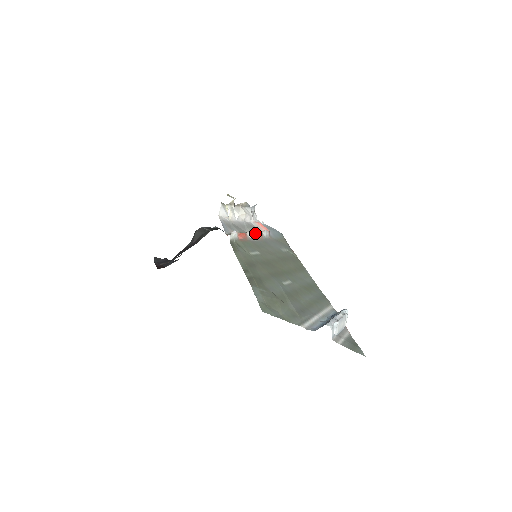
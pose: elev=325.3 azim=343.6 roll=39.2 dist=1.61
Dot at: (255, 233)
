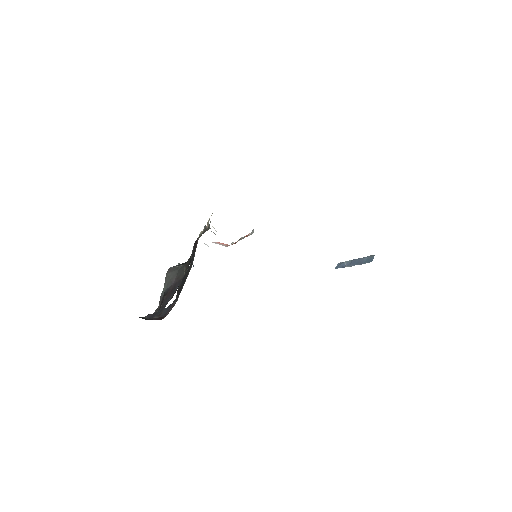
Dot at: occluded
